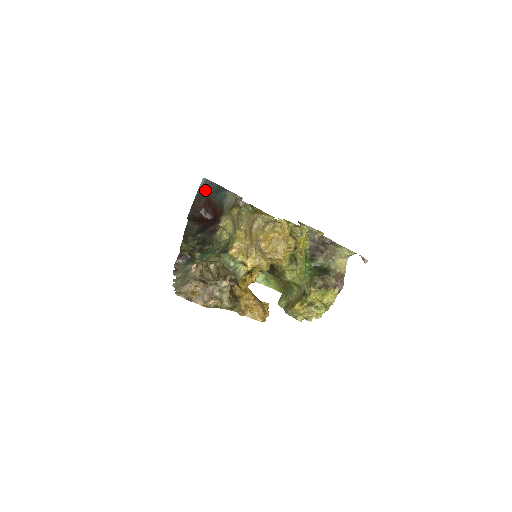
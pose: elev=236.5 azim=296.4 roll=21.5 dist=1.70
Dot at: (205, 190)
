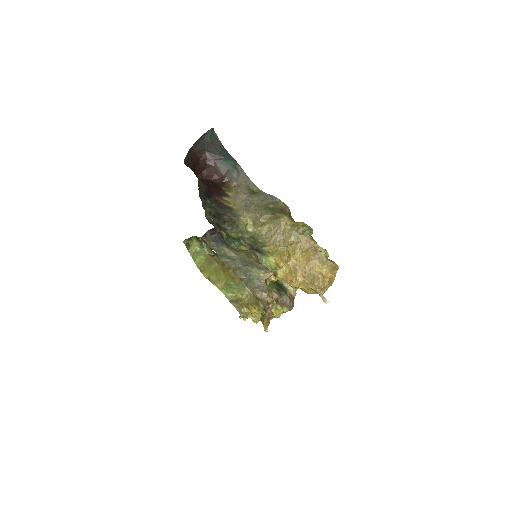
Dot at: (209, 142)
